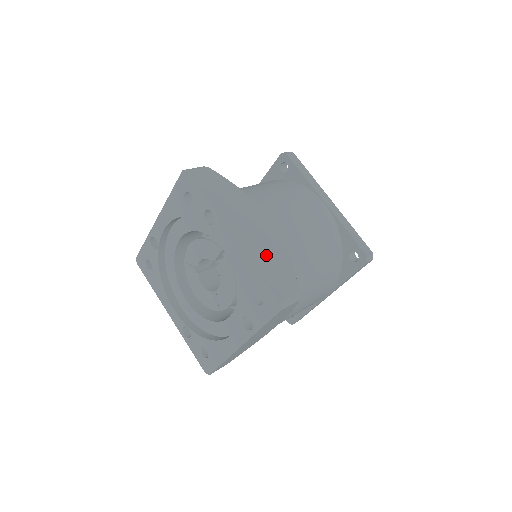
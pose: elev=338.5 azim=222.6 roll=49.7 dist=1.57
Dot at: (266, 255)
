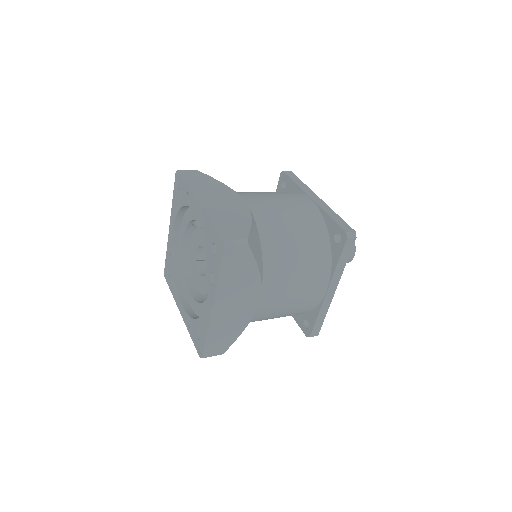
Dot at: (225, 215)
